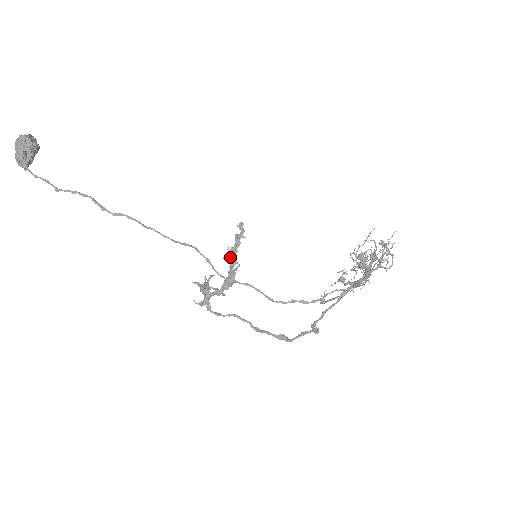
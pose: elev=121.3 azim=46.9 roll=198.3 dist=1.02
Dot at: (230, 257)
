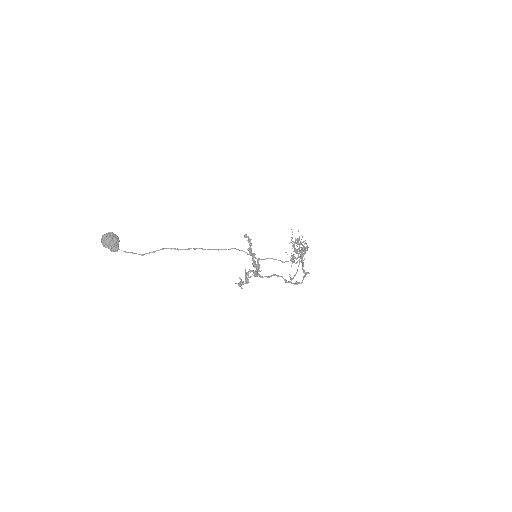
Dot at: (250, 254)
